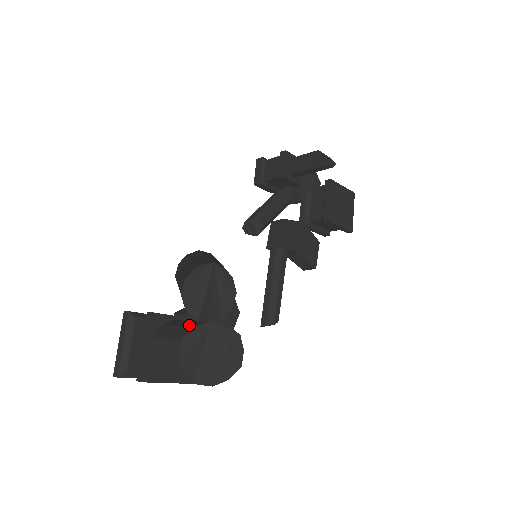
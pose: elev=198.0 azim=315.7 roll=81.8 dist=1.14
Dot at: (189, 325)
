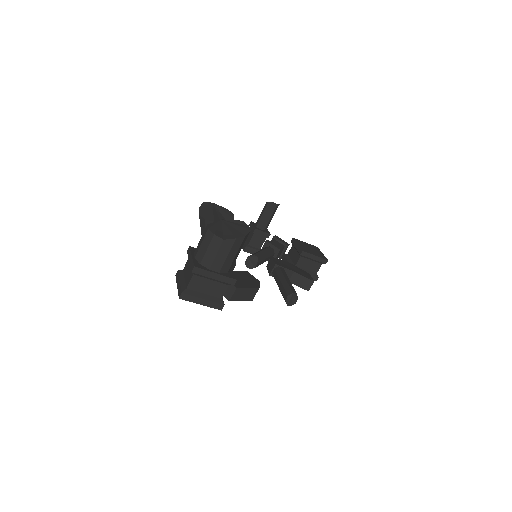
Dot at: occluded
